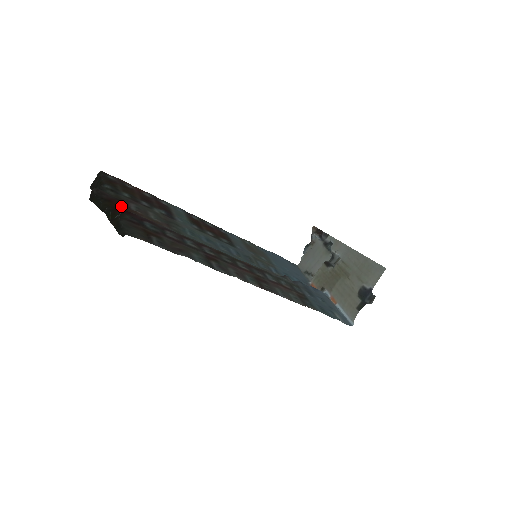
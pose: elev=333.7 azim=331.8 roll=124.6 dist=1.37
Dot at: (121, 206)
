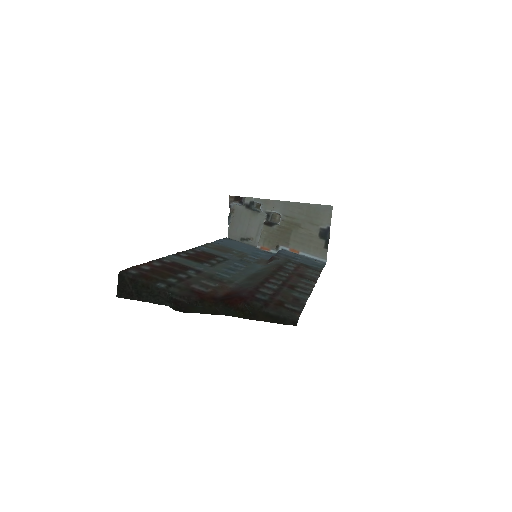
Dot at: (206, 296)
